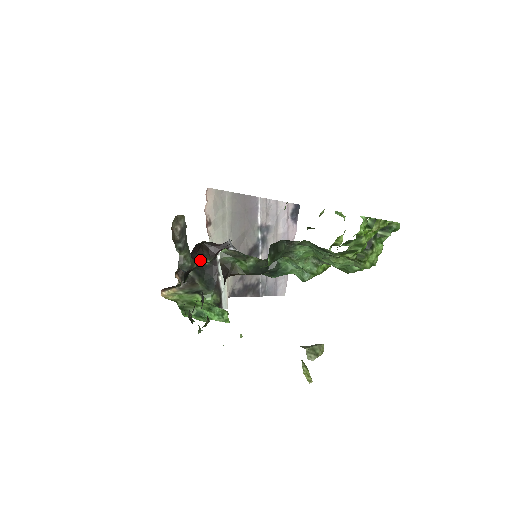
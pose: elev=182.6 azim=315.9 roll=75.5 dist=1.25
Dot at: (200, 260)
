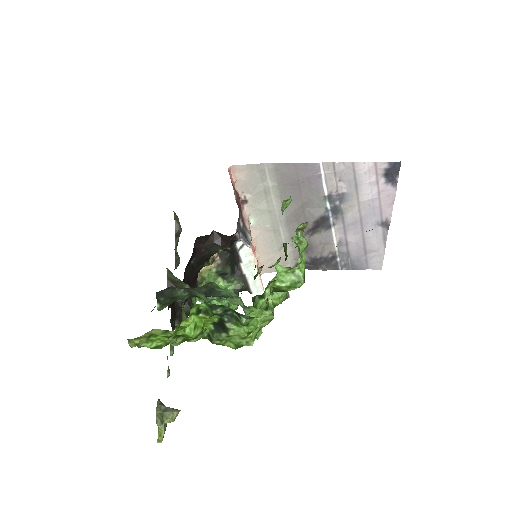
Dot at: (211, 249)
